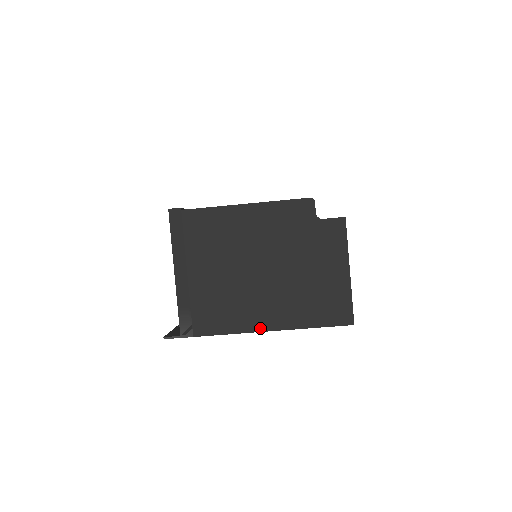
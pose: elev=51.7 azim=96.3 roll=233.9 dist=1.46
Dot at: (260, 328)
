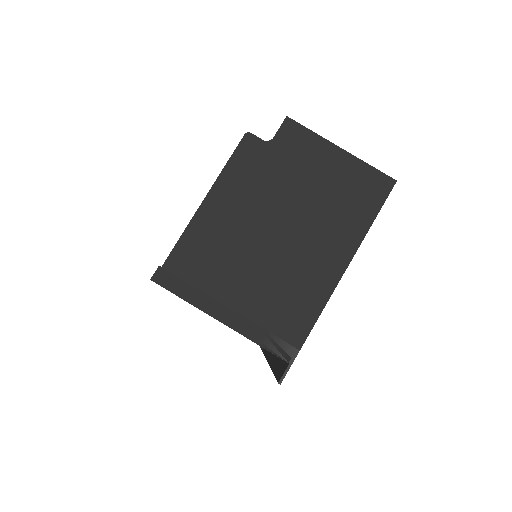
Dot at: (338, 274)
